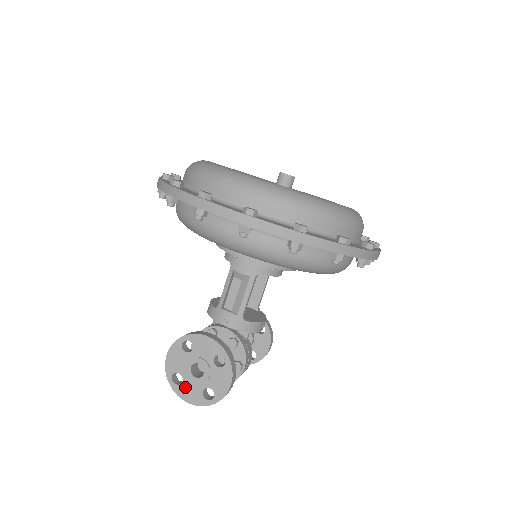
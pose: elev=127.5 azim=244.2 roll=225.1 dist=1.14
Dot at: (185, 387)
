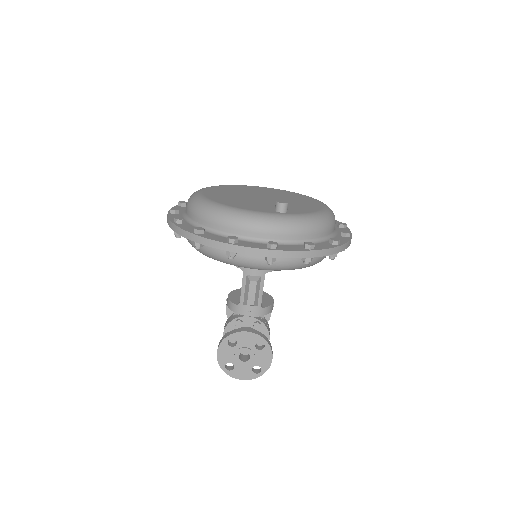
Dot at: (237, 370)
